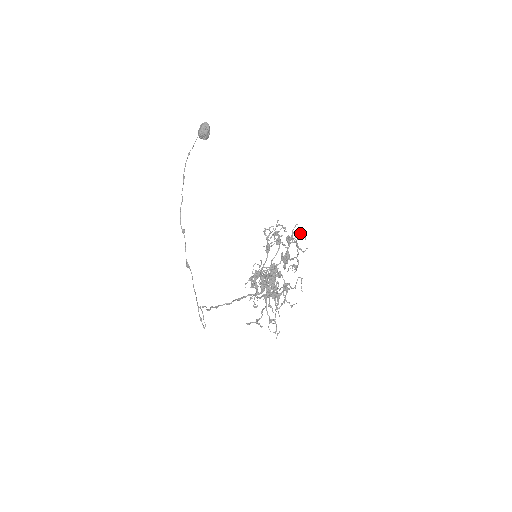
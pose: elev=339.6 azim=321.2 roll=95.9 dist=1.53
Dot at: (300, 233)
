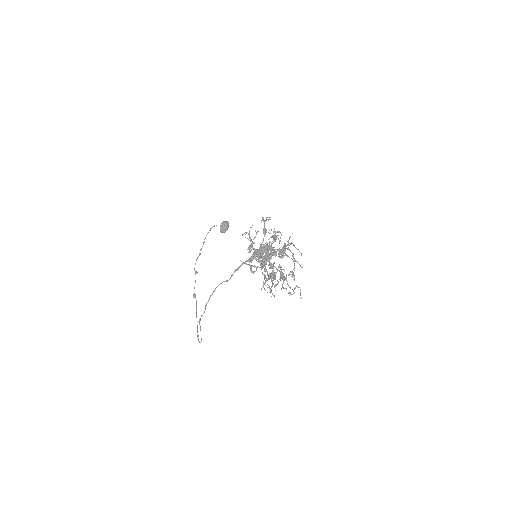
Dot at: (296, 248)
